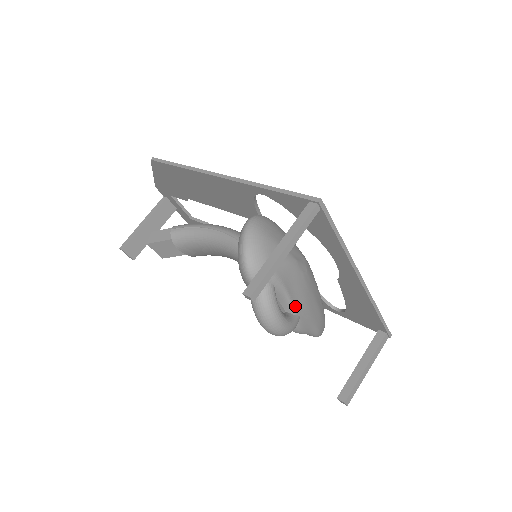
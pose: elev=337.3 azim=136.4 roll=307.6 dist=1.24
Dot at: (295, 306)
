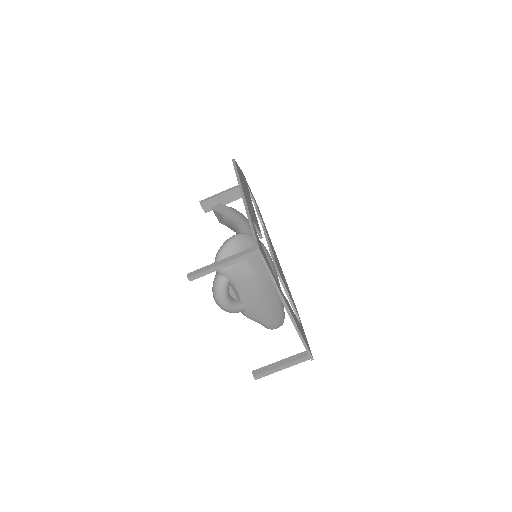
Dot at: (244, 300)
